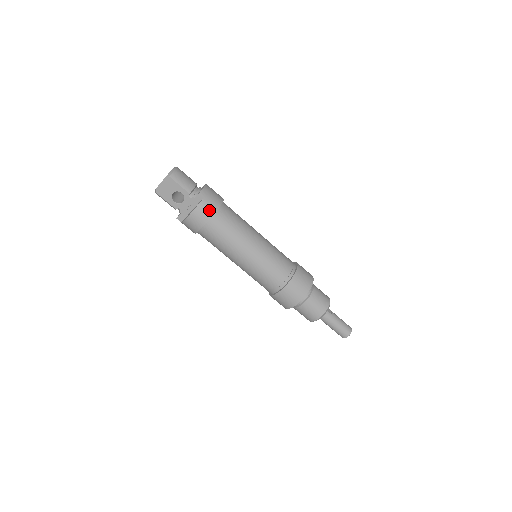
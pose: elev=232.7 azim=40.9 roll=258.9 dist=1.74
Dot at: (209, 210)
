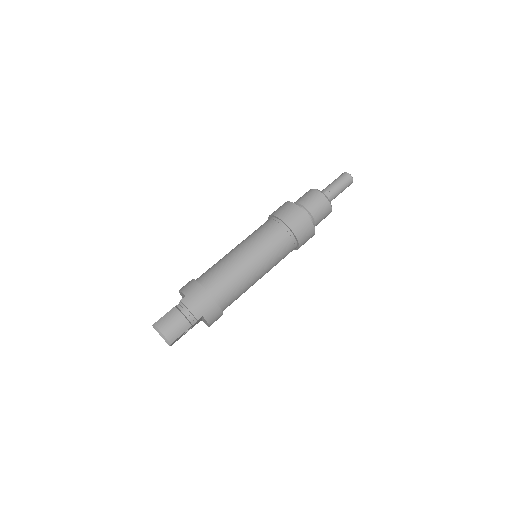
Dot at: (215, 313)
